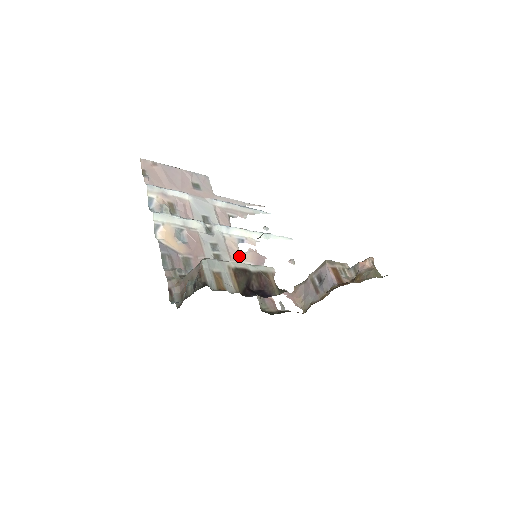
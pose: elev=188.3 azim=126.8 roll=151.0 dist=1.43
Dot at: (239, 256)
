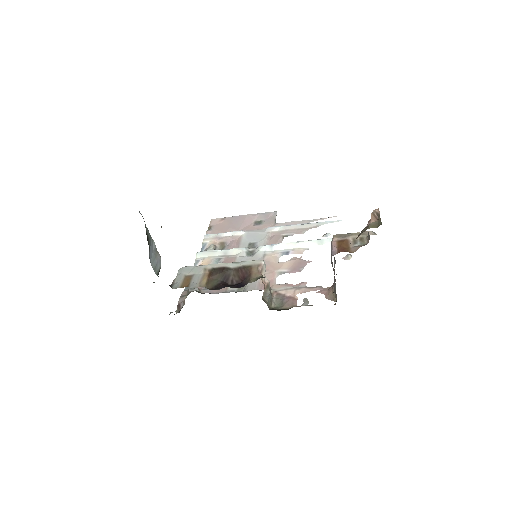
Dot at: (274, 267)
